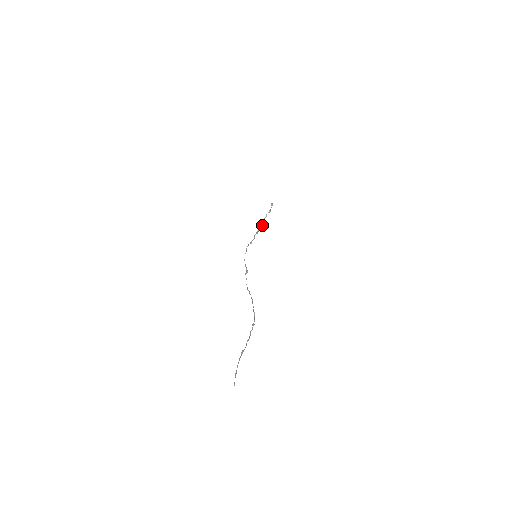
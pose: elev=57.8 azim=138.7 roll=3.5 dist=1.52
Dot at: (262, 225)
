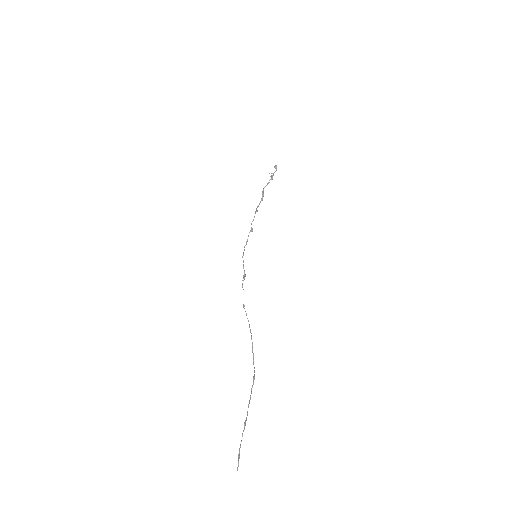
Dot at: occluded
